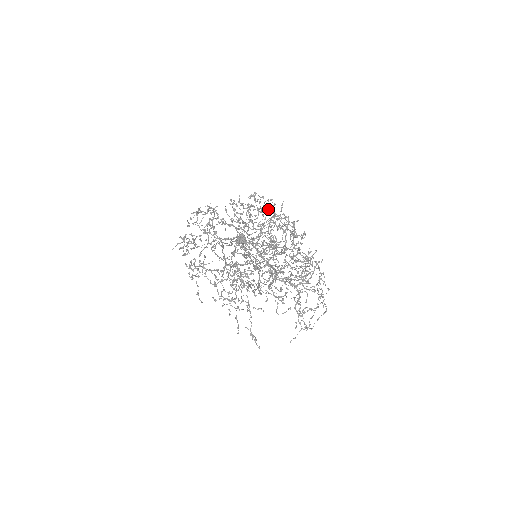
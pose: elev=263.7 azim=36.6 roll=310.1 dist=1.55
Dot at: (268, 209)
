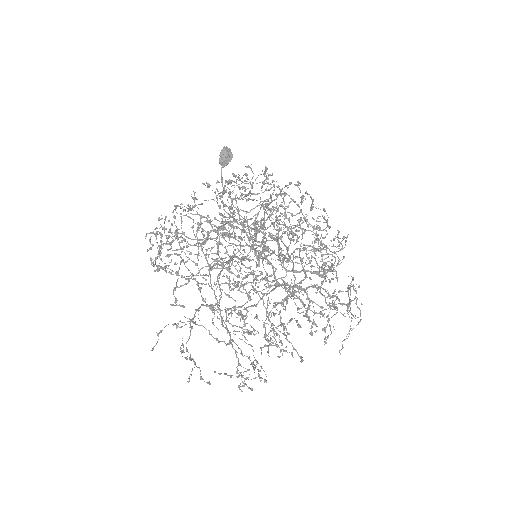
Dot at: (257, 231)
